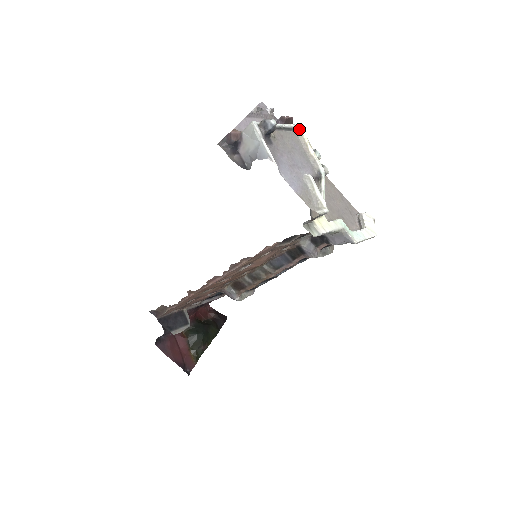
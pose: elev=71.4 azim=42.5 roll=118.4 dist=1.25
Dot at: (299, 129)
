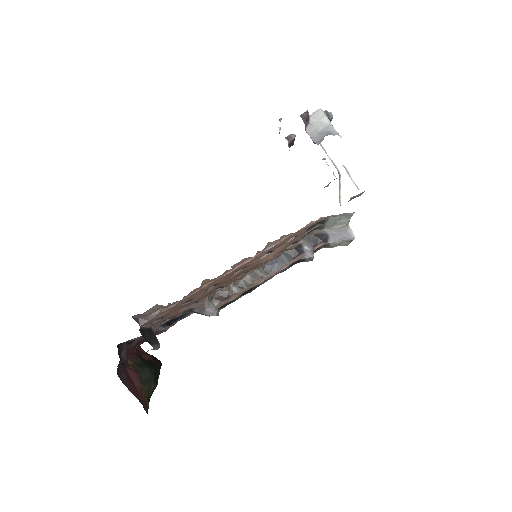
Dot at: occluded
